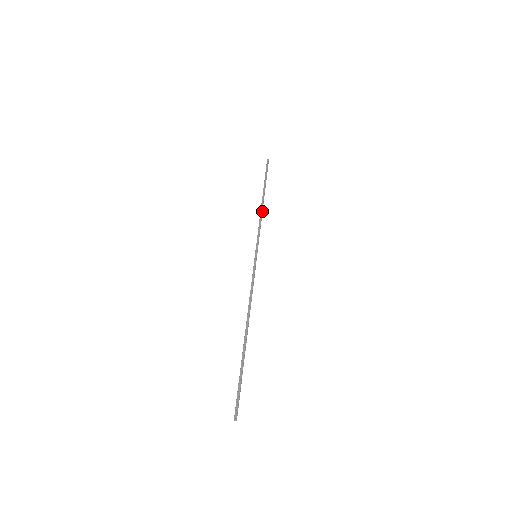
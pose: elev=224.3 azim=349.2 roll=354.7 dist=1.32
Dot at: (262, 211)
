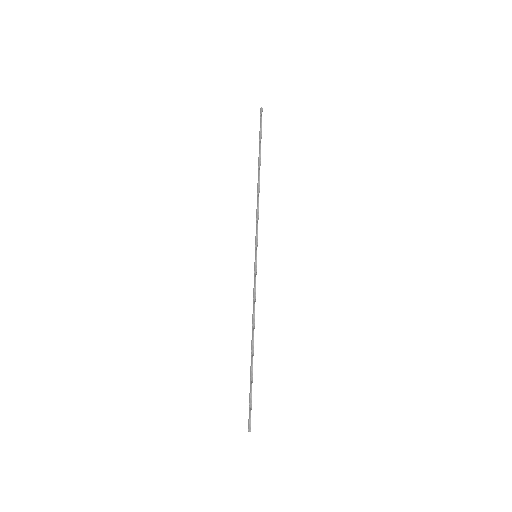
Dot at: (259, 192)
